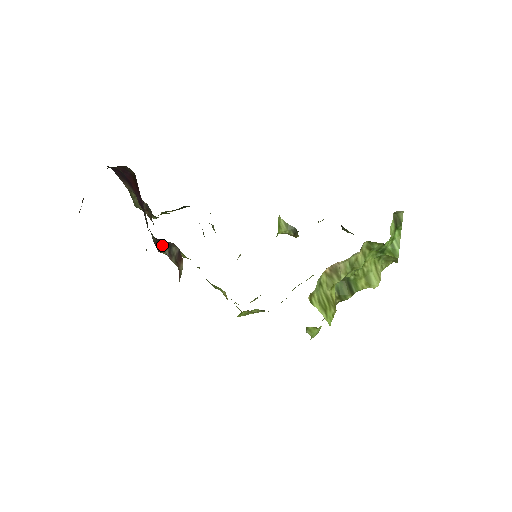
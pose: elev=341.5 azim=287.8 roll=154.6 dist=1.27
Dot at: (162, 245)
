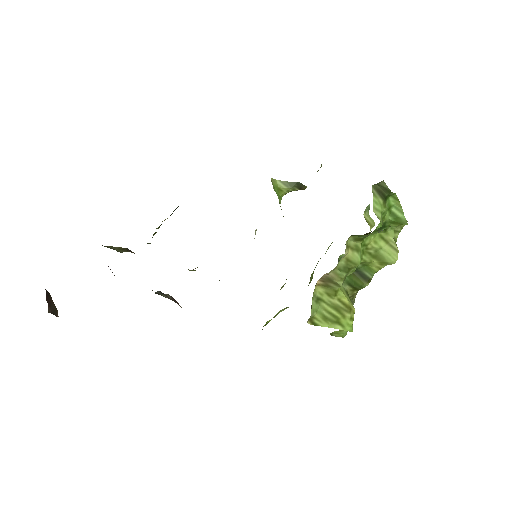
Dot at: (156, 292)
